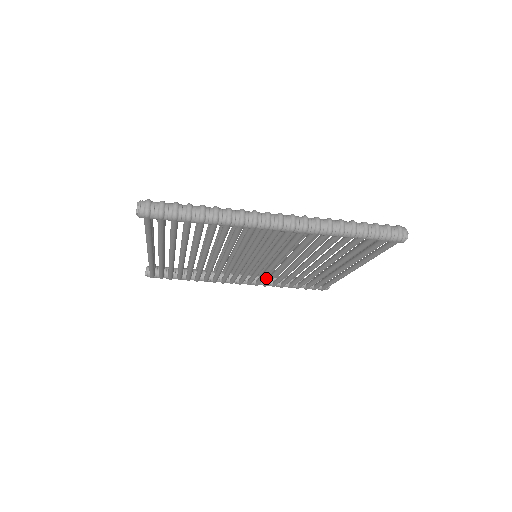
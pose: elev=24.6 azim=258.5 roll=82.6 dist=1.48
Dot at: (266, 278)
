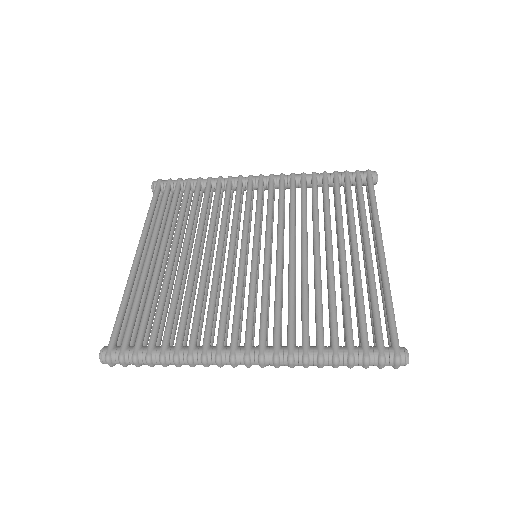
Dot at: occluded
